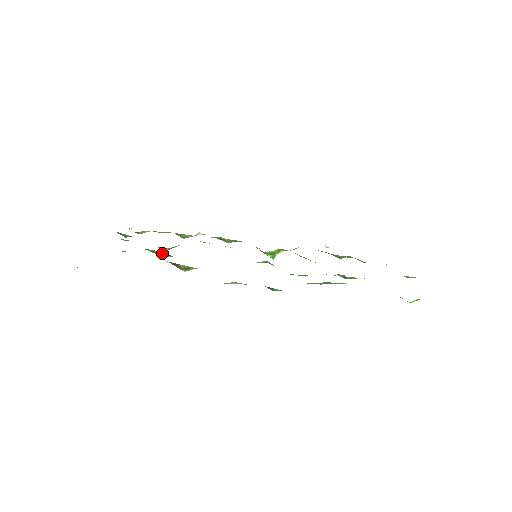
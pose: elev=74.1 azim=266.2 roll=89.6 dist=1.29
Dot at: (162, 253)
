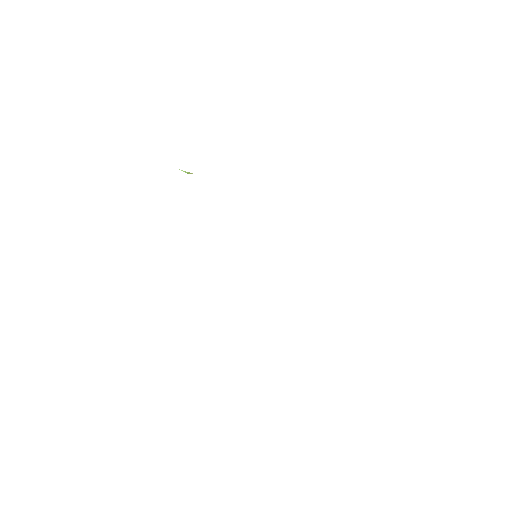
Dot at: occluded
